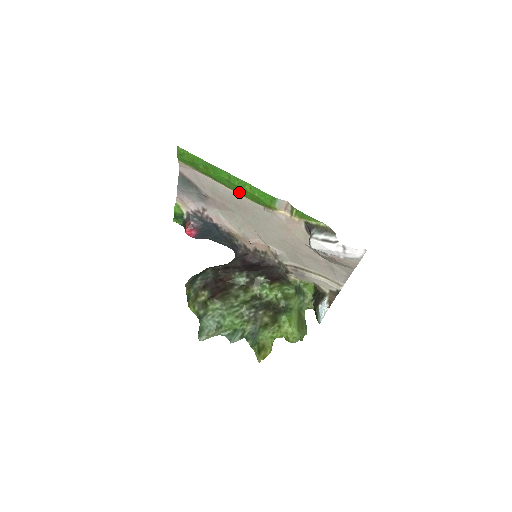
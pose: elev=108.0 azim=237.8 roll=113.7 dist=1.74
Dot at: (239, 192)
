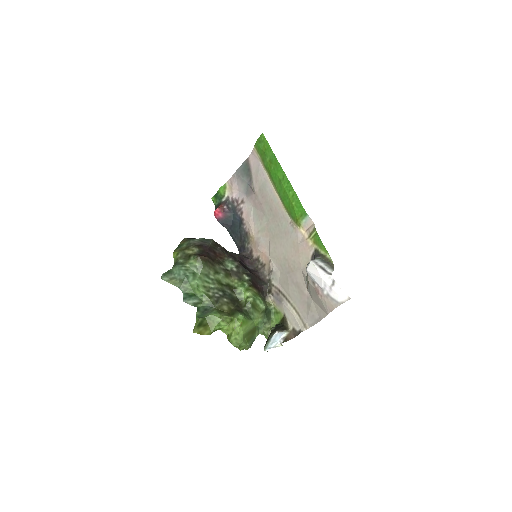
Dot at: (281, 196)
